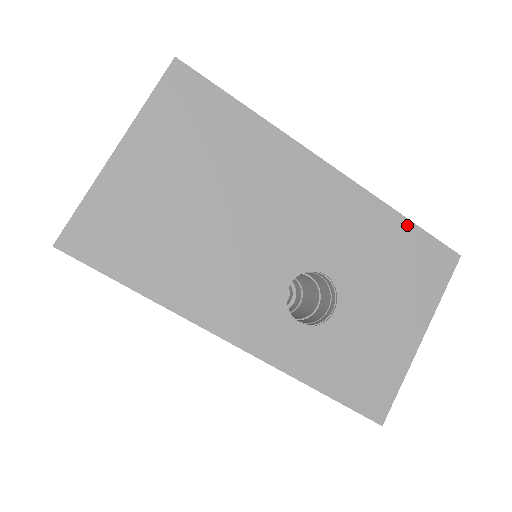
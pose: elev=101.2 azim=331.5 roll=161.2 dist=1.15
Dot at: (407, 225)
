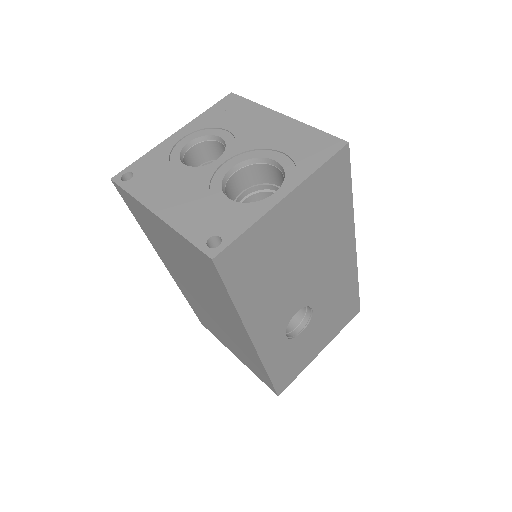
Dot at: (356, 289)
